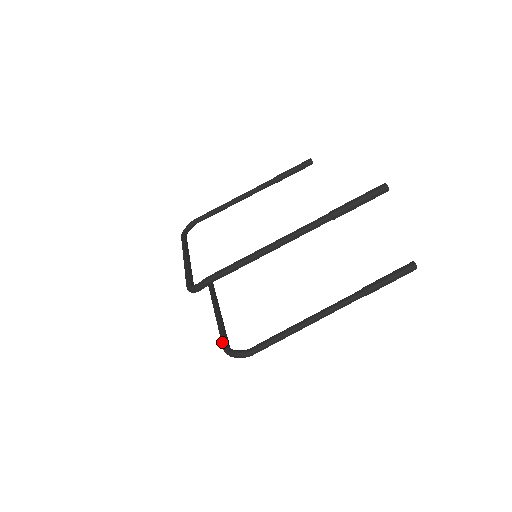
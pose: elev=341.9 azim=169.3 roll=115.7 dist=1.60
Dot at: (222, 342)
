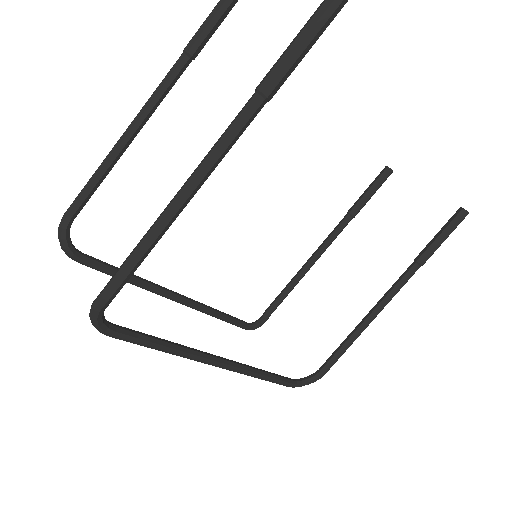
Dot at: occluded
